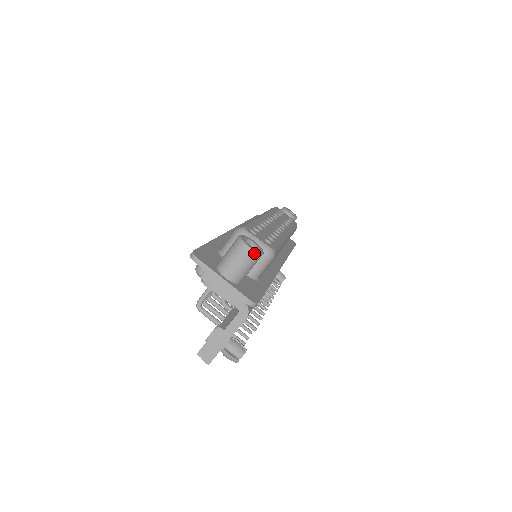
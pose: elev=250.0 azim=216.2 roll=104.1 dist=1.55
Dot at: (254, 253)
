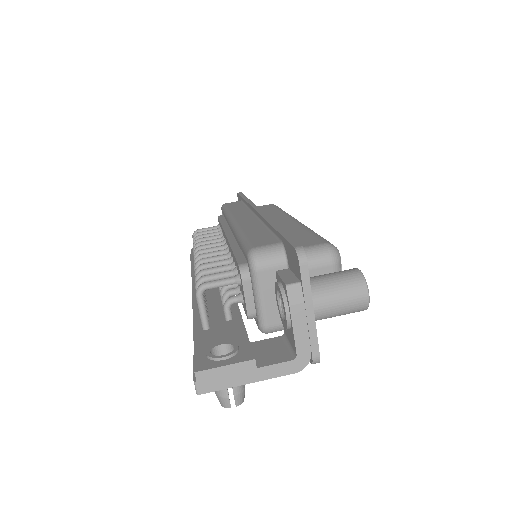
Dot at: (366, 306)
